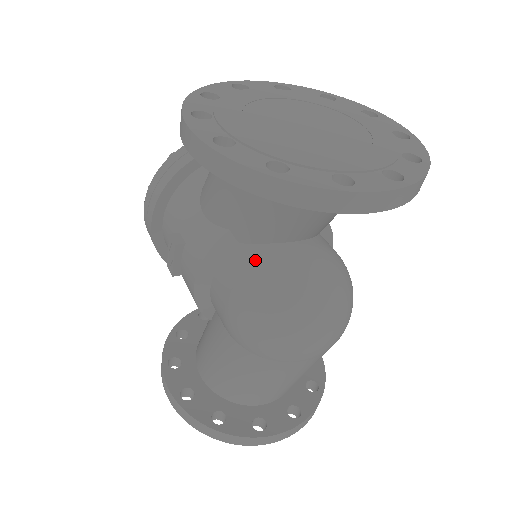
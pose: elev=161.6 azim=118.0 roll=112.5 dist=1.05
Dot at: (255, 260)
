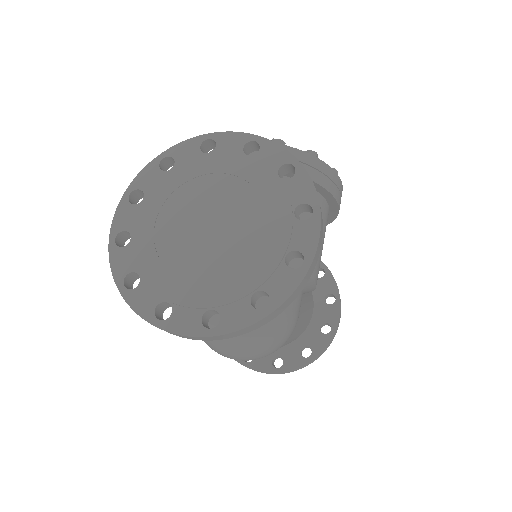
Dot at: occluded
